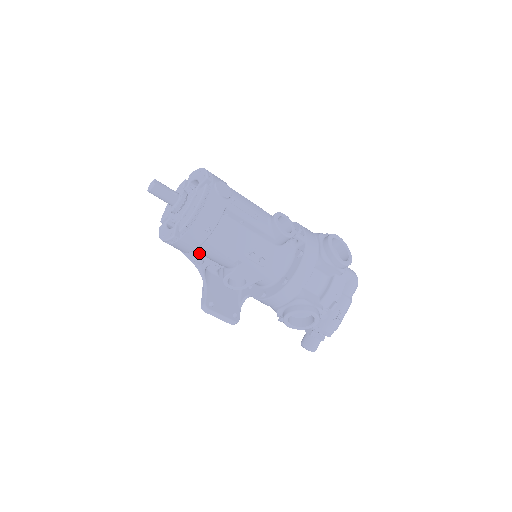
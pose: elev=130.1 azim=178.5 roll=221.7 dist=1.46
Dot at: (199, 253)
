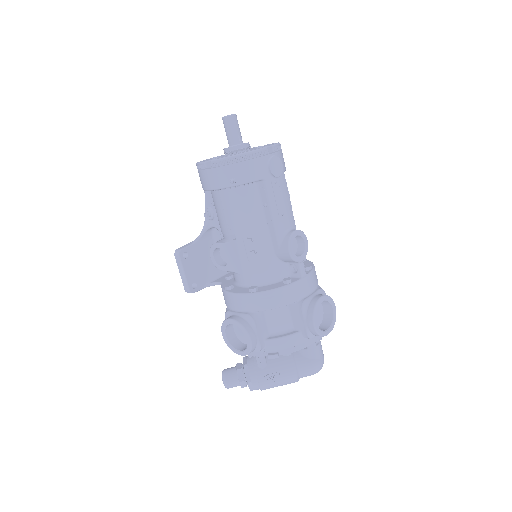
Dot at: occluded
